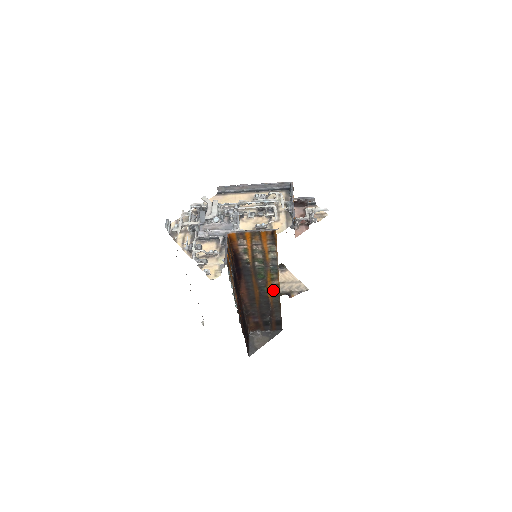
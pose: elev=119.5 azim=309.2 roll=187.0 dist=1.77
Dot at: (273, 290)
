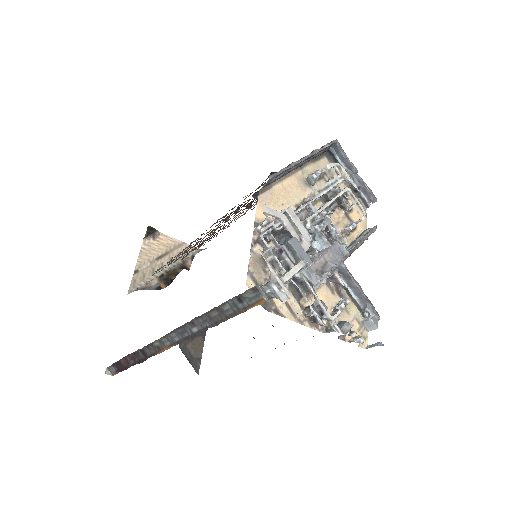
Dot at: occluded
